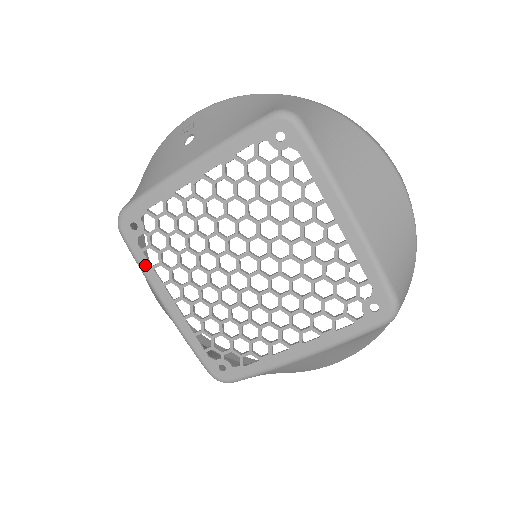
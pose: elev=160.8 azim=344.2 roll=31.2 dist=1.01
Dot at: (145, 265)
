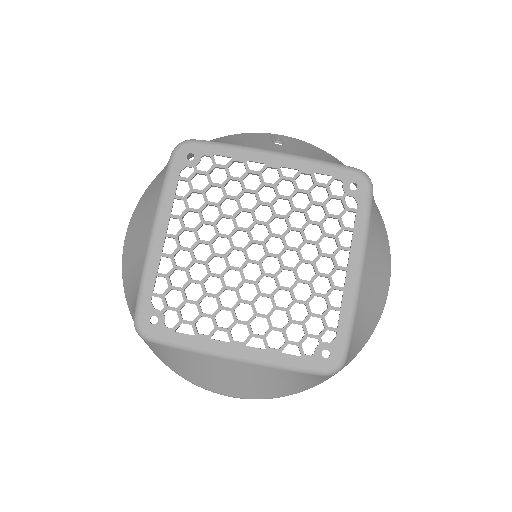
Dot at: (170, 190)
